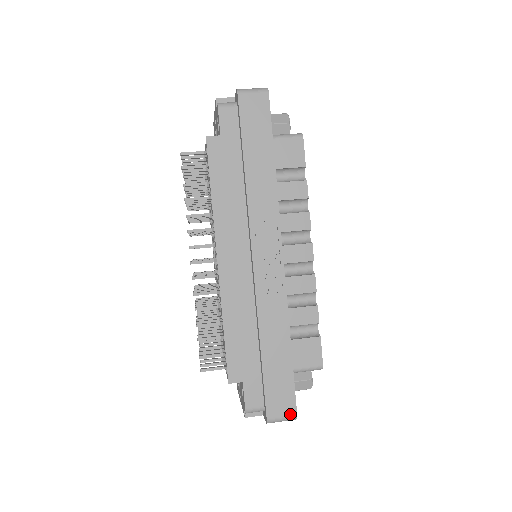
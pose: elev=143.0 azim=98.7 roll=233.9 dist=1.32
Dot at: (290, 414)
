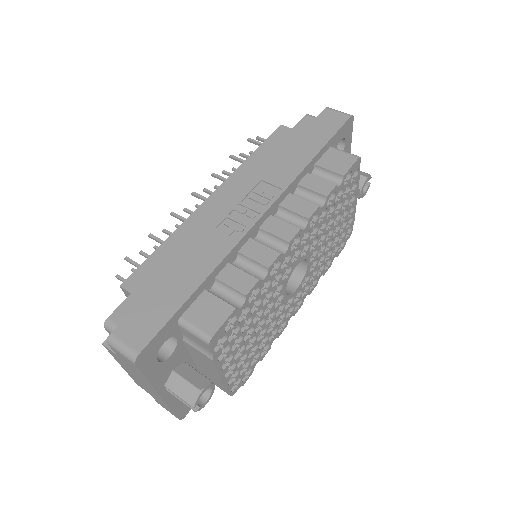
Dot at: (134, 347)
